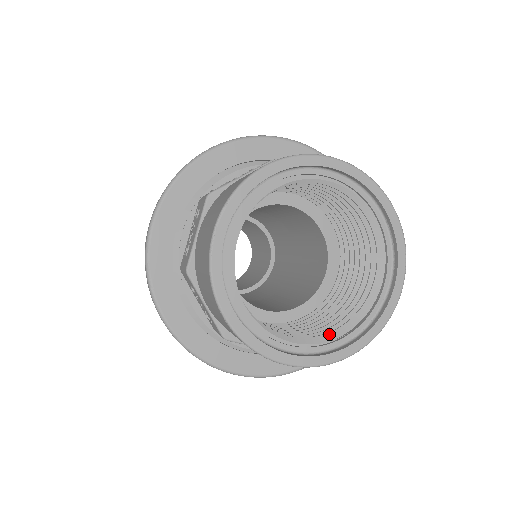
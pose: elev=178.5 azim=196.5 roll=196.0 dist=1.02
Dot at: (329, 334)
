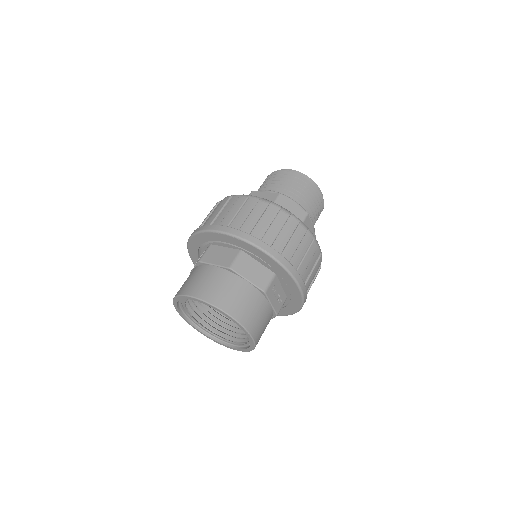
Dot at: (243, 340)
